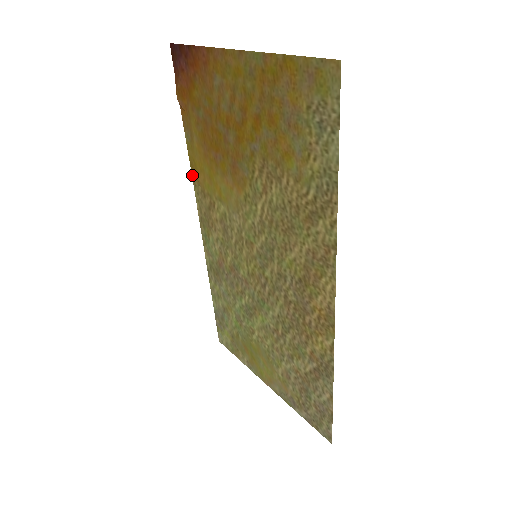
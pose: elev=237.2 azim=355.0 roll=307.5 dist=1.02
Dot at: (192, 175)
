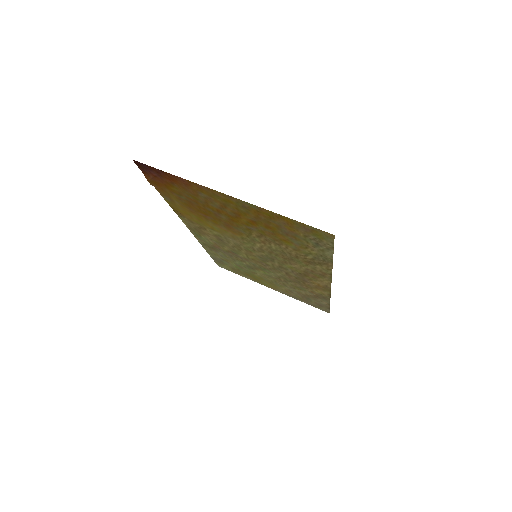
Dot at: (175, 212)
